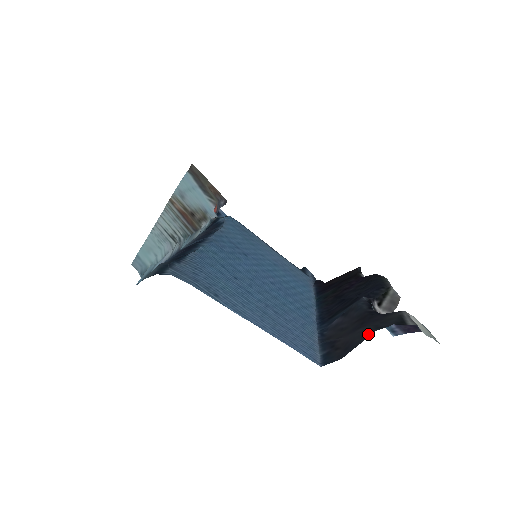
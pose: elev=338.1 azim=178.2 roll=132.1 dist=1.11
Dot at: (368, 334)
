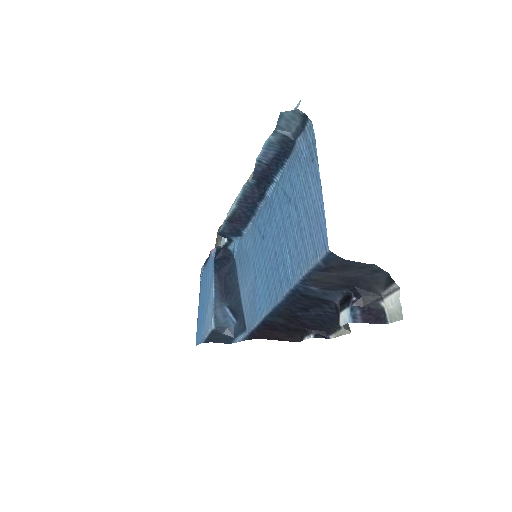
Dot at: (368, 266)
